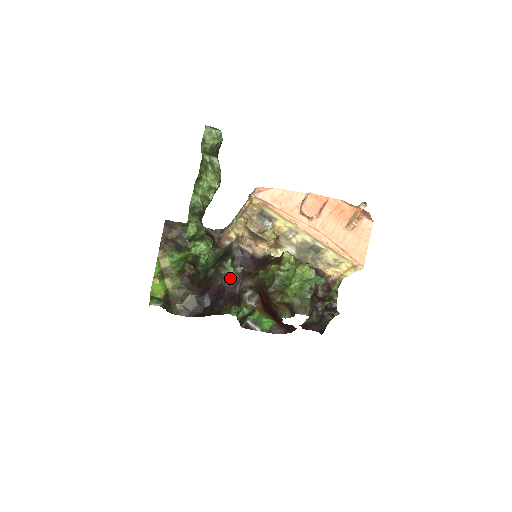
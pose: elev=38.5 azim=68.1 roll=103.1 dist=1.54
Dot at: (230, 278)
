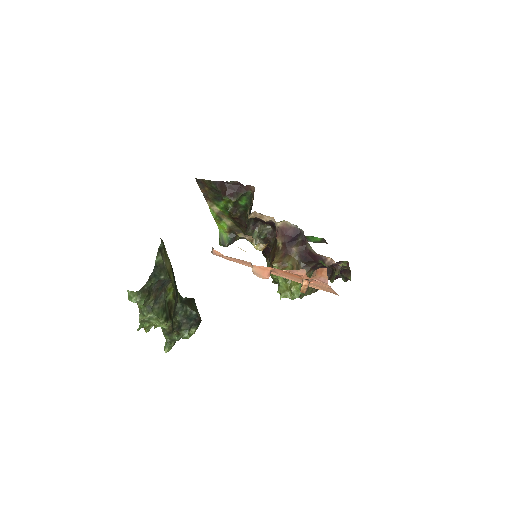
Dot at: occluded
